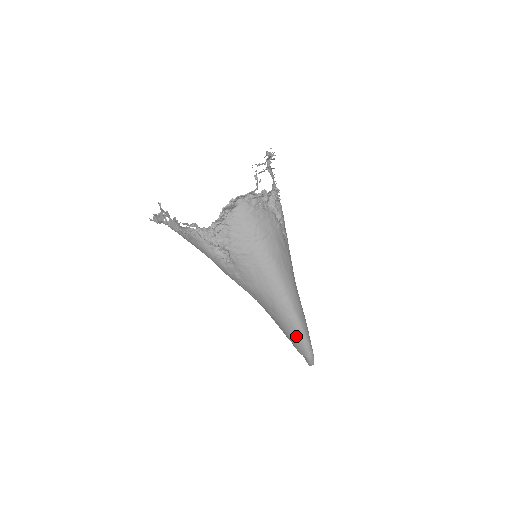
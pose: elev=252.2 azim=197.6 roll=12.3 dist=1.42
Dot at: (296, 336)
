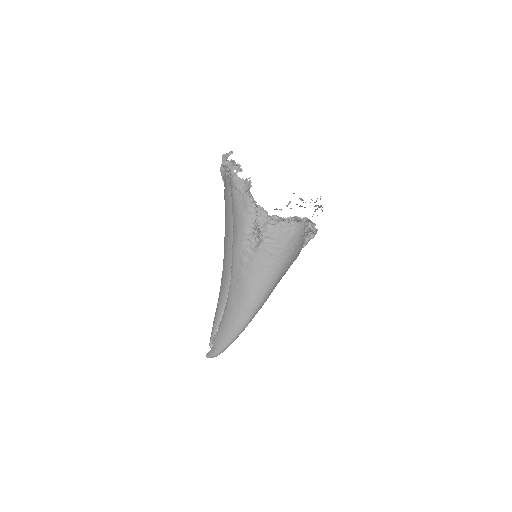
Dot at: (231, 333)
